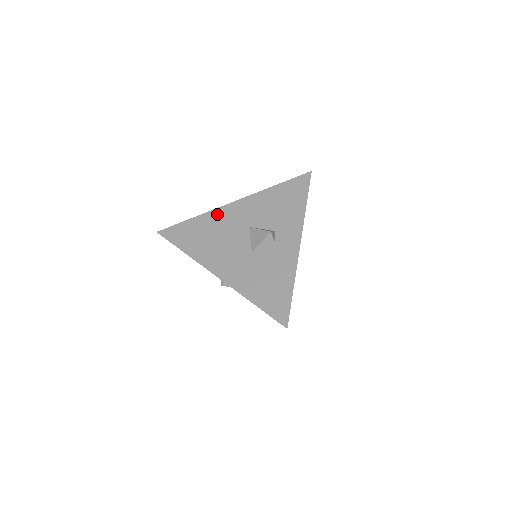
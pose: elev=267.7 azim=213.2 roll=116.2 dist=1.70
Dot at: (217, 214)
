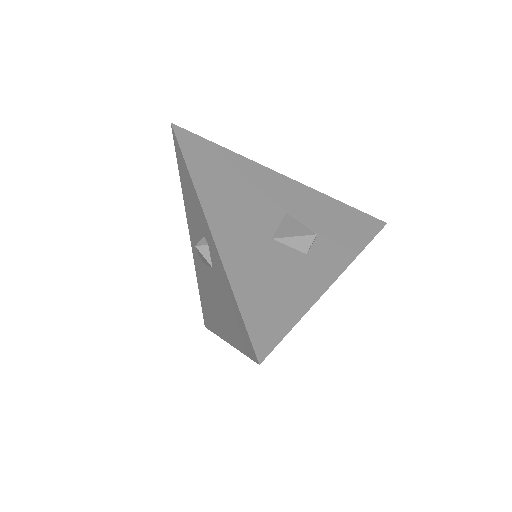
Dot at: (257, 169)
